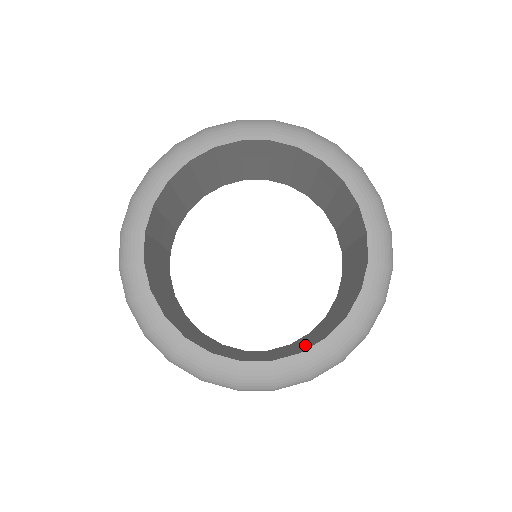
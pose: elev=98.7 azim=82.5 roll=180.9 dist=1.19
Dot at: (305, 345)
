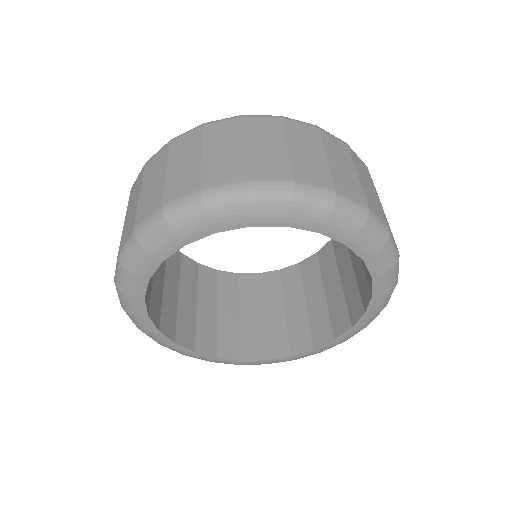
Dot at: (316, 322)
